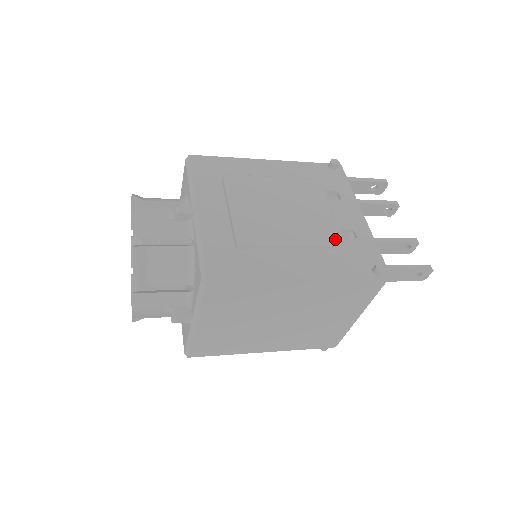
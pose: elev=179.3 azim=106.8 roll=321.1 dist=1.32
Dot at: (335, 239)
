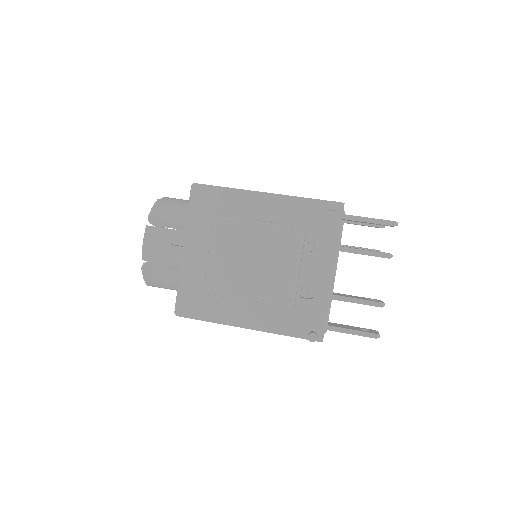
Dot at: (285, 302)
